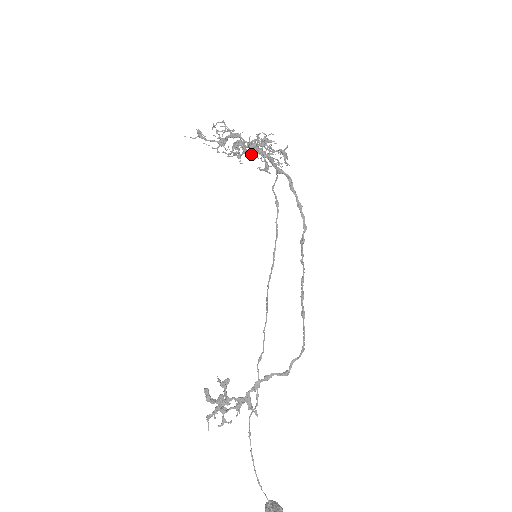
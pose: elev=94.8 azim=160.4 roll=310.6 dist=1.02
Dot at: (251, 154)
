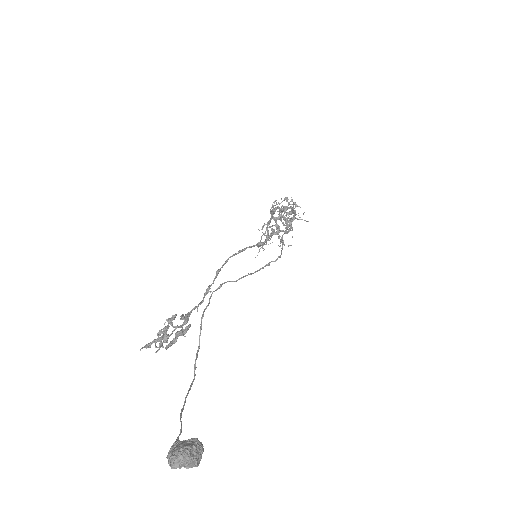
Dot at: occluded
